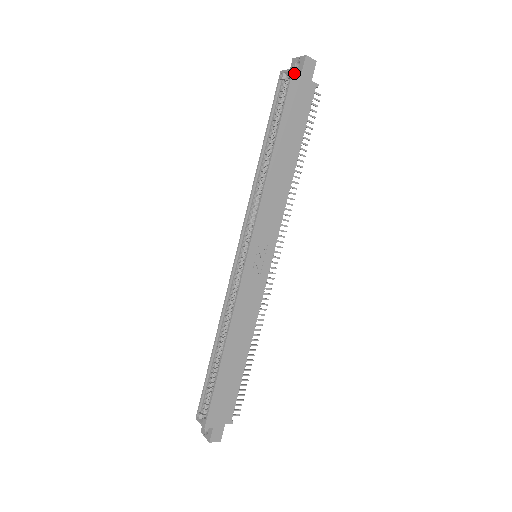
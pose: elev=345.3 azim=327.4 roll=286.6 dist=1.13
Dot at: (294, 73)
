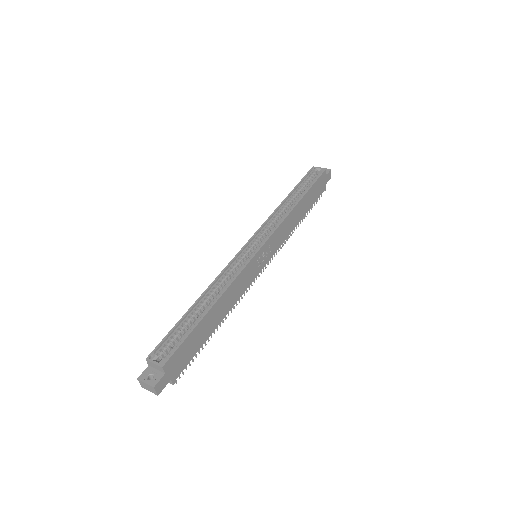
Dot at: (325, 171)
